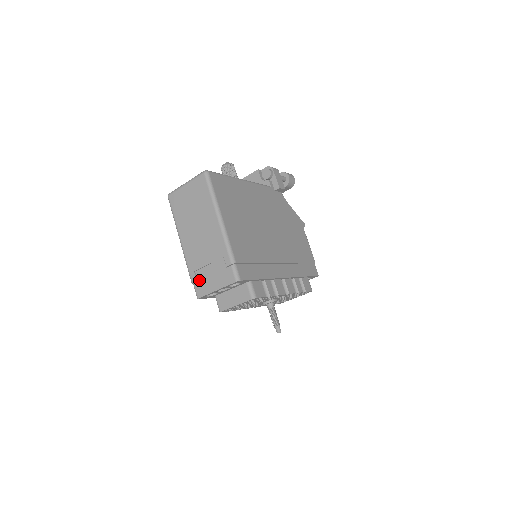
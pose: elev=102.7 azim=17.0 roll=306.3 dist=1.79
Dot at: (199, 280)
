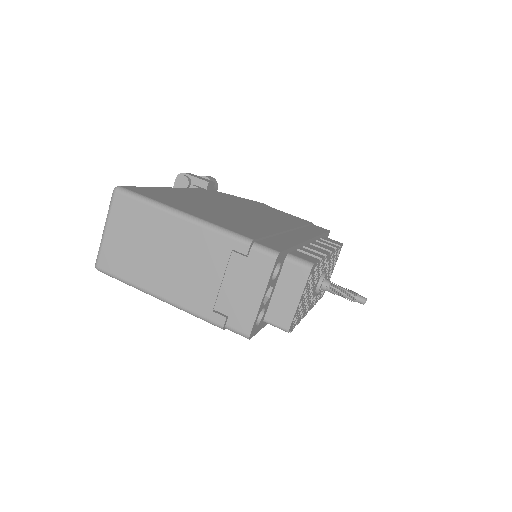
Dot at: (229, 313)
